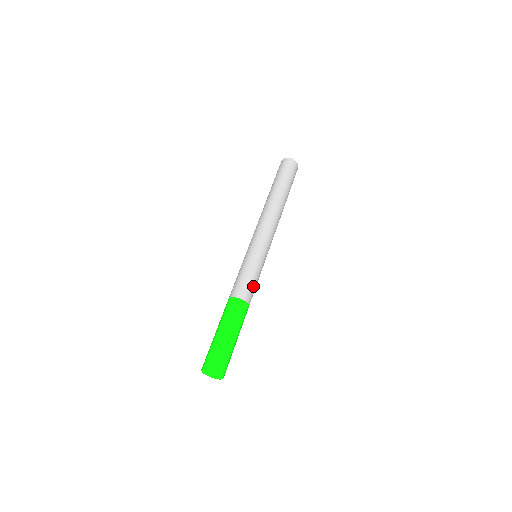
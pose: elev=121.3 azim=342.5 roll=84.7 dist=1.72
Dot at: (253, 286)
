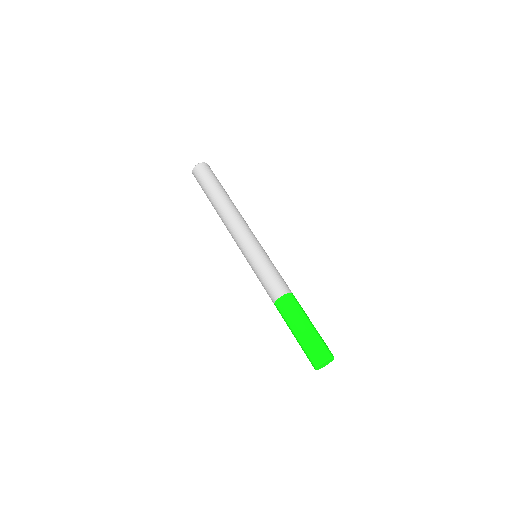
Dot at: (283, 279)
